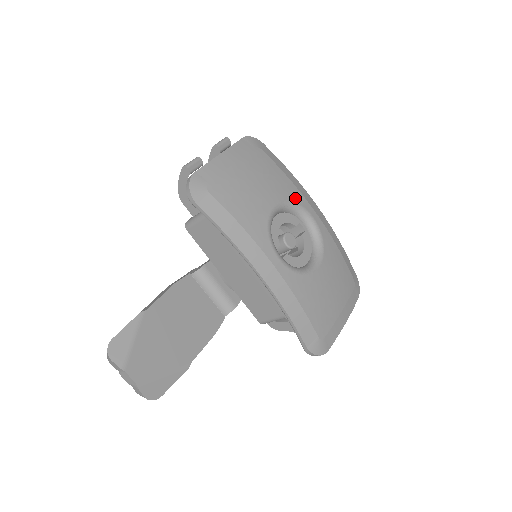
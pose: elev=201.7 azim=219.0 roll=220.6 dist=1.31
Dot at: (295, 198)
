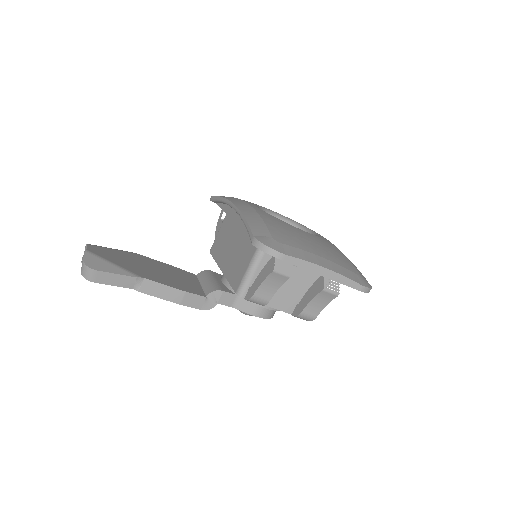
Dot at: occluded
